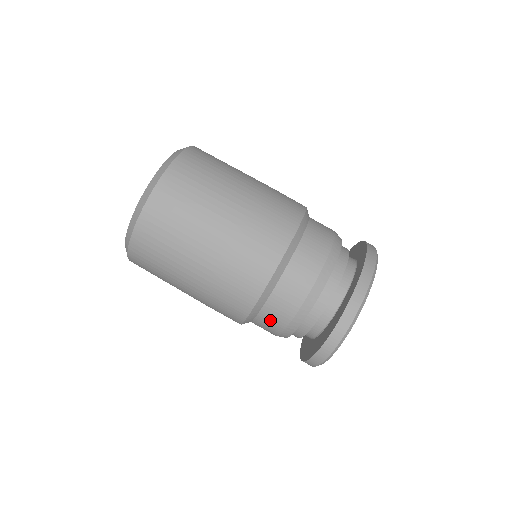
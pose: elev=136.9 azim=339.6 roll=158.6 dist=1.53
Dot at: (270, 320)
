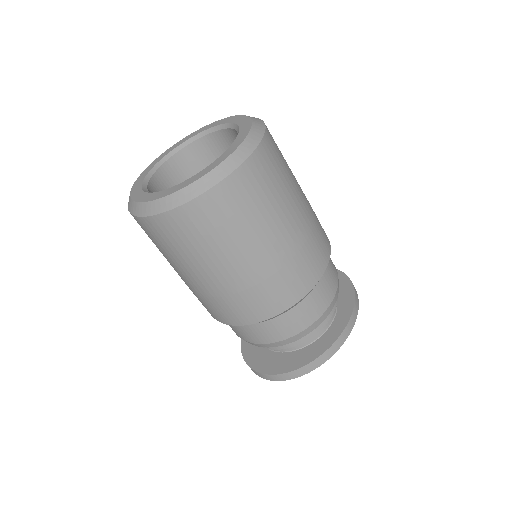
Dot at: (240, 331)
